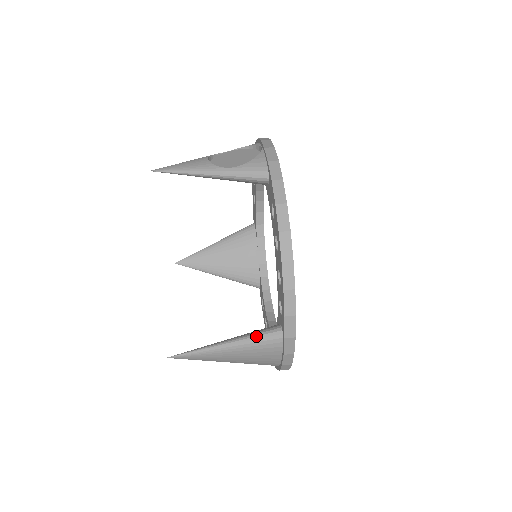
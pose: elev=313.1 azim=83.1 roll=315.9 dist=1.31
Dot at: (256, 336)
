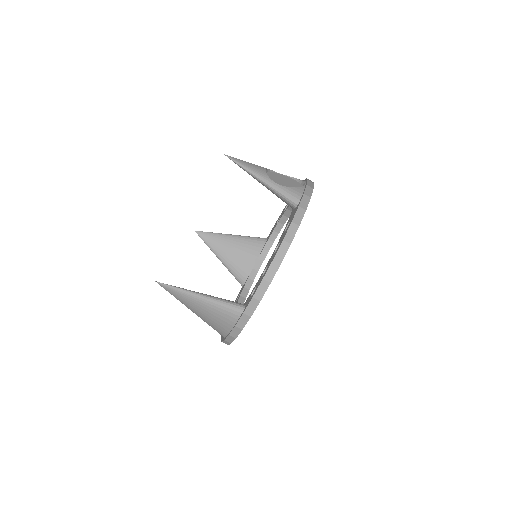
Dot at: (225, 302)
